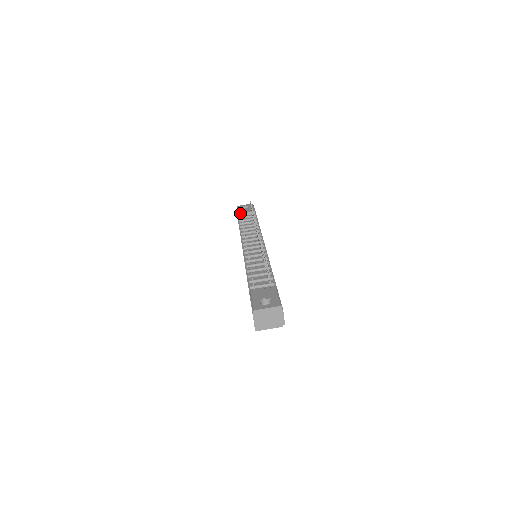
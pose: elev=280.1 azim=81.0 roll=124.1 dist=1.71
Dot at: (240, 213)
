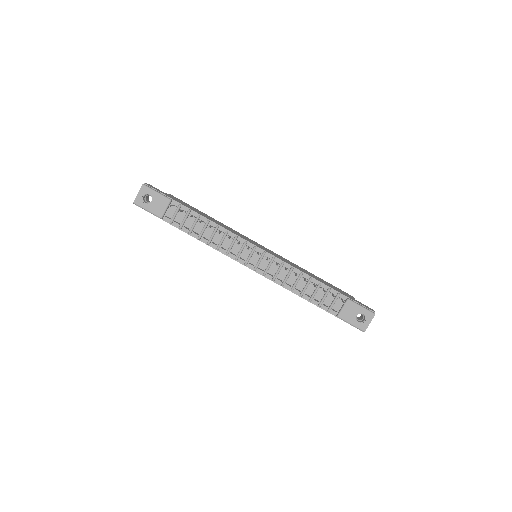
Dot at: (162, 216)
